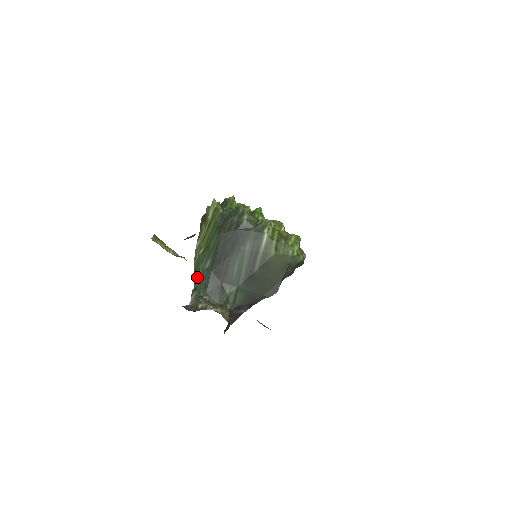
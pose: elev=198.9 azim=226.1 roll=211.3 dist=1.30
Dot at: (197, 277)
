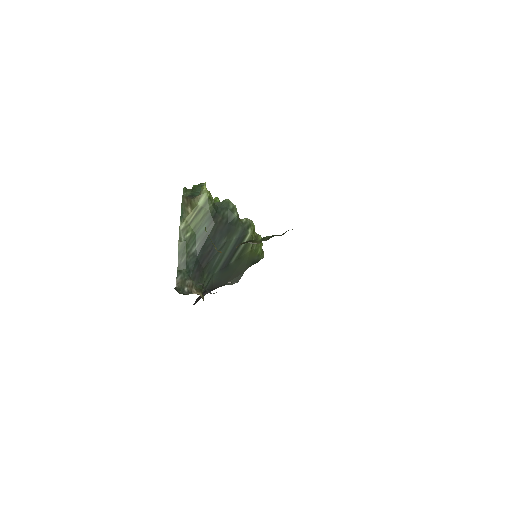
Dot at: (182, 260)
